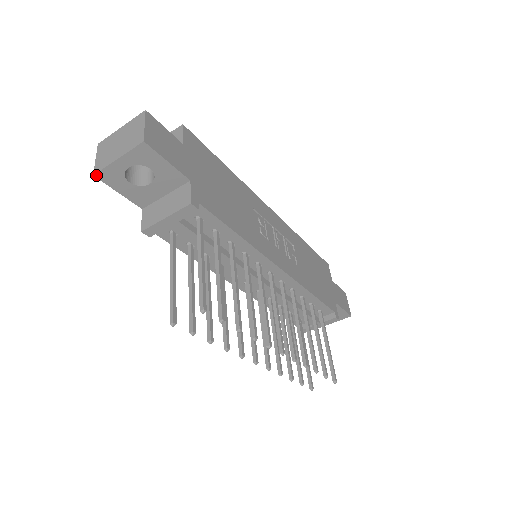
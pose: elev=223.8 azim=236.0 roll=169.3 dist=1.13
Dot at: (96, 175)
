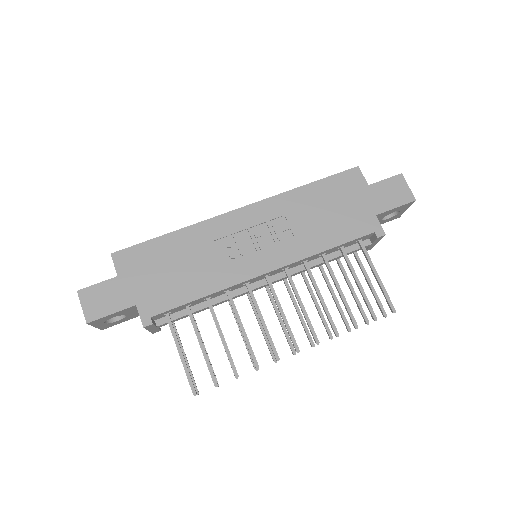
Dot at: (102, 329)
